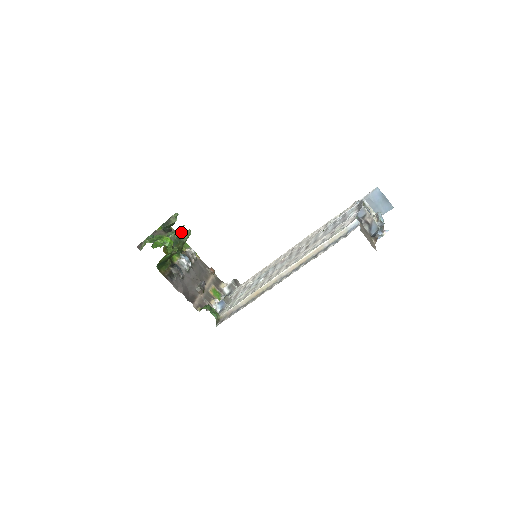
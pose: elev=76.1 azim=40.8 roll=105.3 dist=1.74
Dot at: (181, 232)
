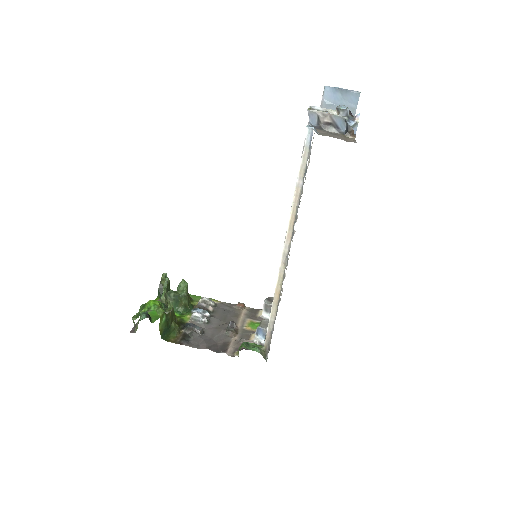
Dot at: (177, 288)
